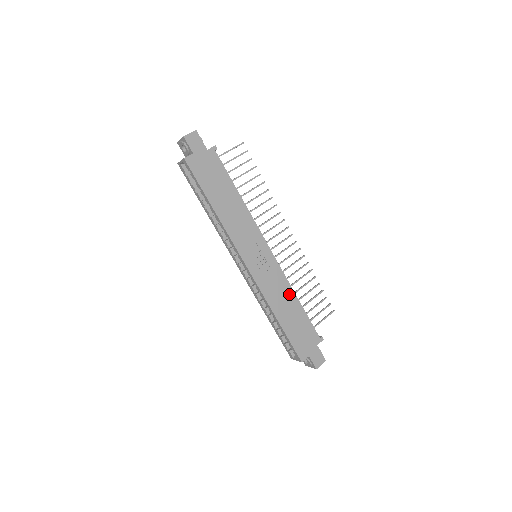
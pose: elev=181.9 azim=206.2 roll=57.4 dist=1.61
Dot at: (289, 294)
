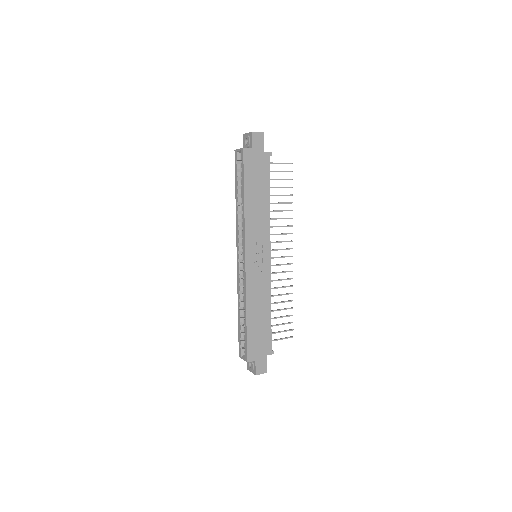
Dot at: (266, 301)
